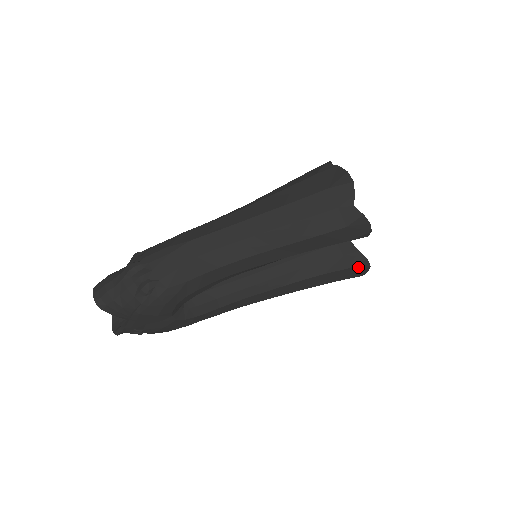
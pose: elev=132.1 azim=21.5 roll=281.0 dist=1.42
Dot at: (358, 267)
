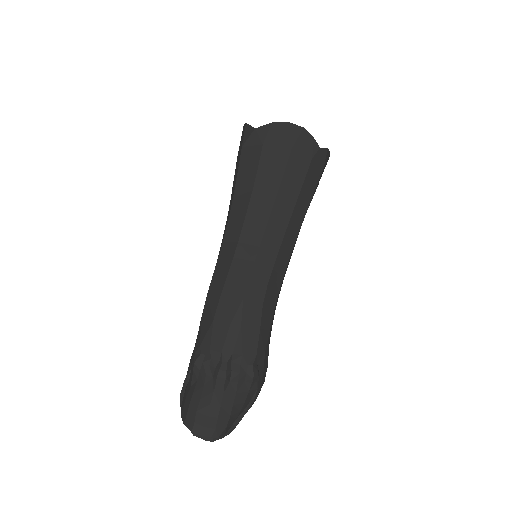
Dot at: occluded
